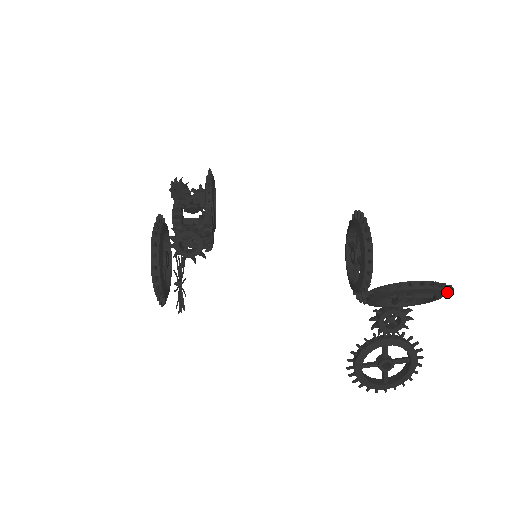
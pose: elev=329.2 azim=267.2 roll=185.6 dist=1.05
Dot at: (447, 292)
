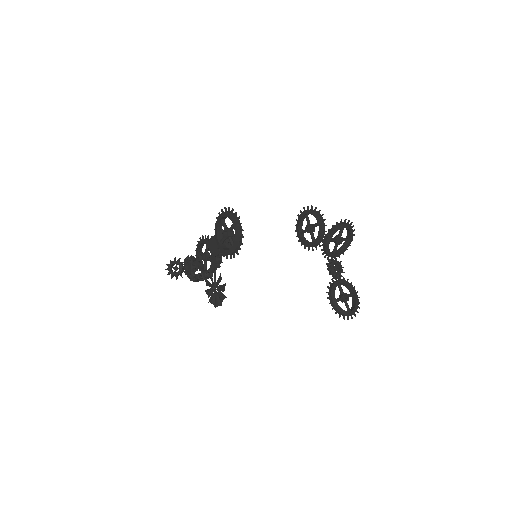
Dot at: (353, 235)
